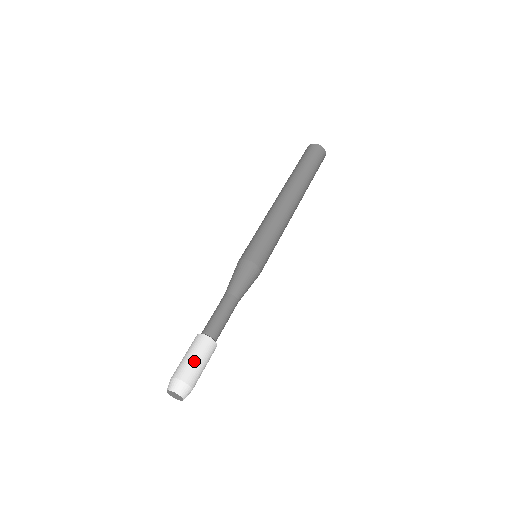
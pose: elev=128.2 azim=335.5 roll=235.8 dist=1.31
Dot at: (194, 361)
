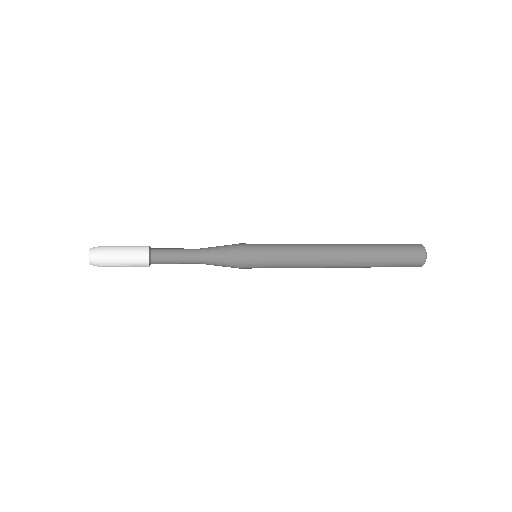
Dot at: (122, 247)
